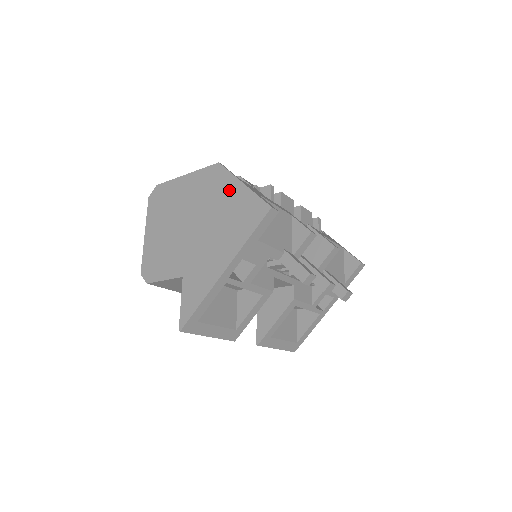
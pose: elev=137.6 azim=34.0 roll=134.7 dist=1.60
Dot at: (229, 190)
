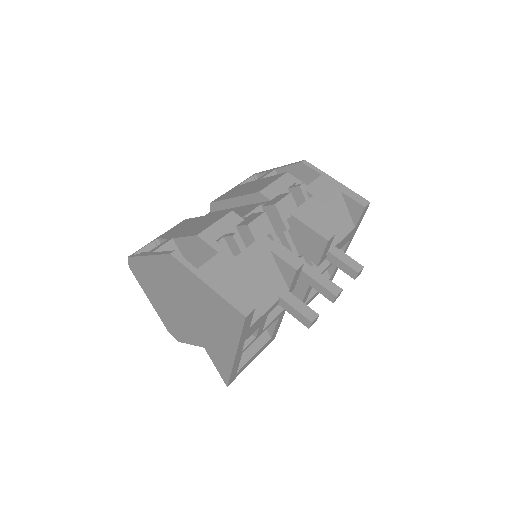
Dot at: (197, 287)
